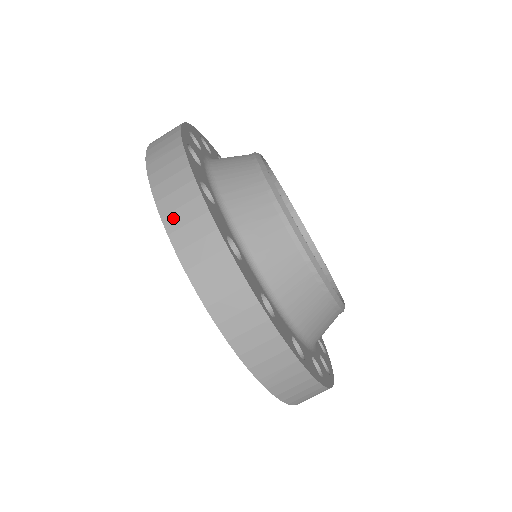
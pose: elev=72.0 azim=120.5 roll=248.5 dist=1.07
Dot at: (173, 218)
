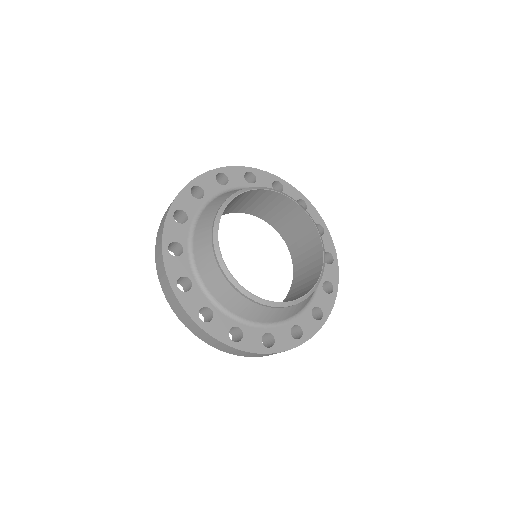
Dot at: occluded
